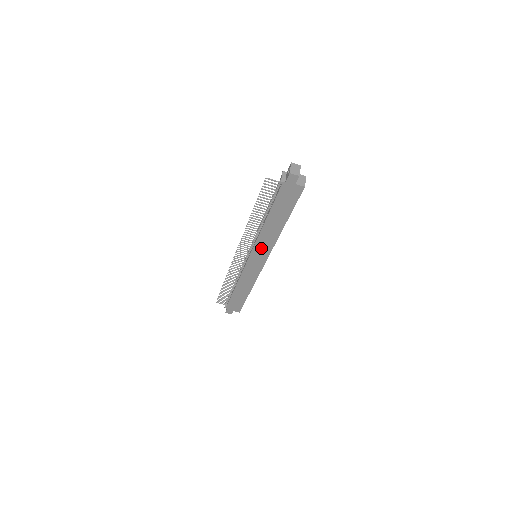
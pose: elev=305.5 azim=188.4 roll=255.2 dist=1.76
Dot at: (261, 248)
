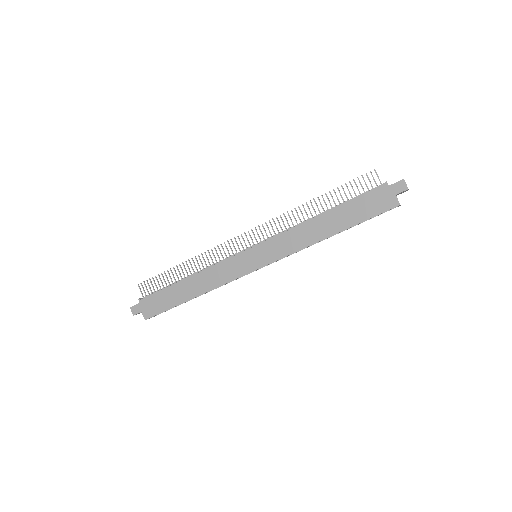
Dot at: (278, 245)
